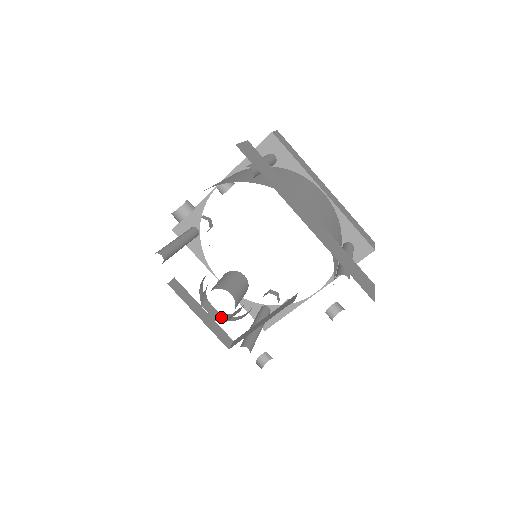
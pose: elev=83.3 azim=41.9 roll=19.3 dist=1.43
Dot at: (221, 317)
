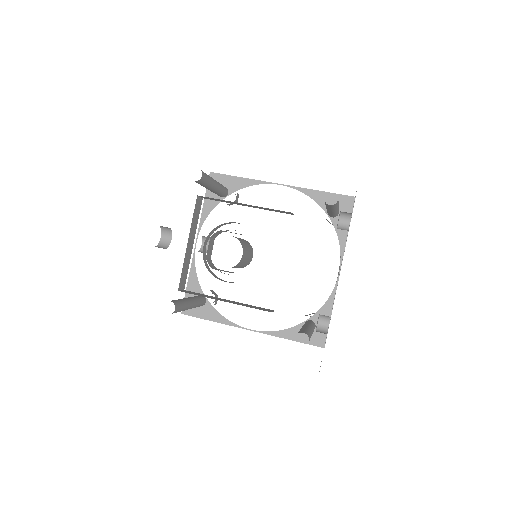
Dot at: occluded
